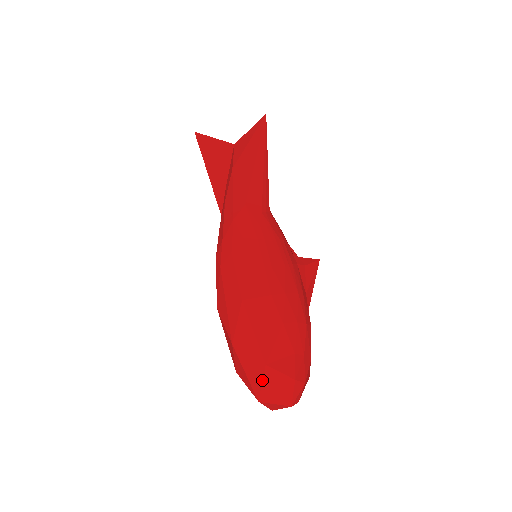
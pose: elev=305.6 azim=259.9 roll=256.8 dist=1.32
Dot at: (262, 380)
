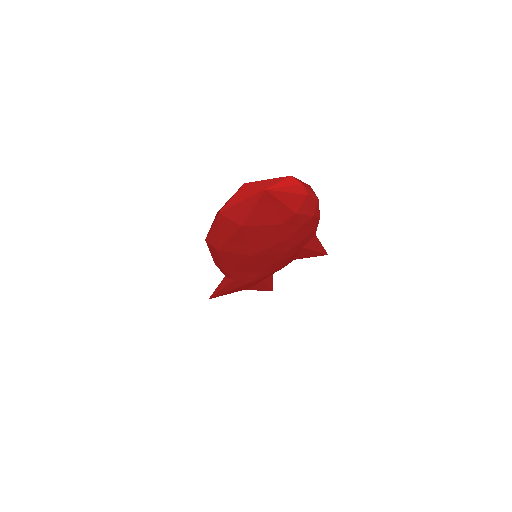
Dot at: occluded
